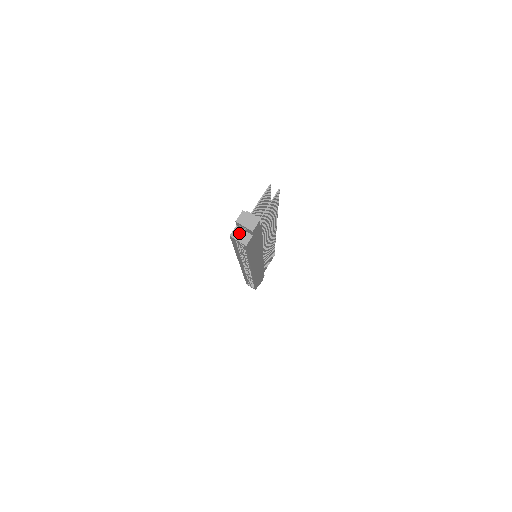
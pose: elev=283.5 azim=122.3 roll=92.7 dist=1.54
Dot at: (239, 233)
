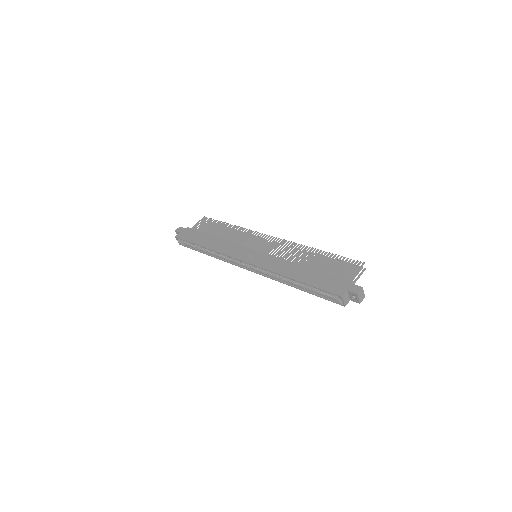
Dot at: (346, 296)
